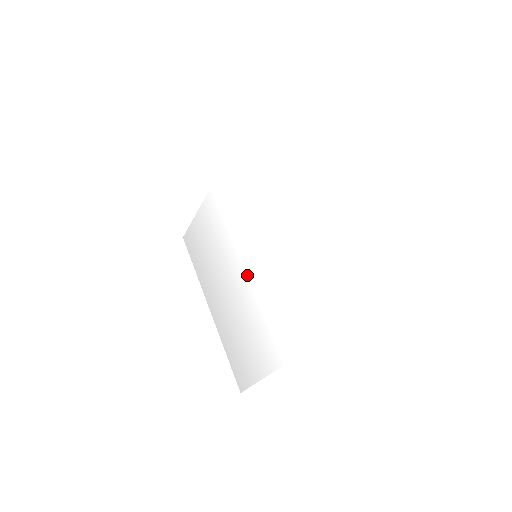
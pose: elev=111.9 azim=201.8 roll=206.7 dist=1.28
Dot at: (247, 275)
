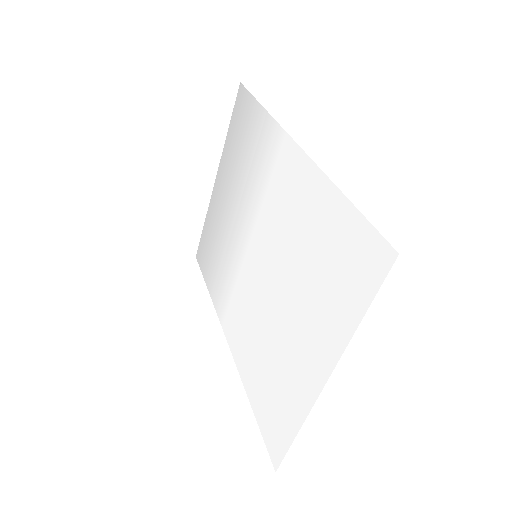
Dot at: (244, 244)
